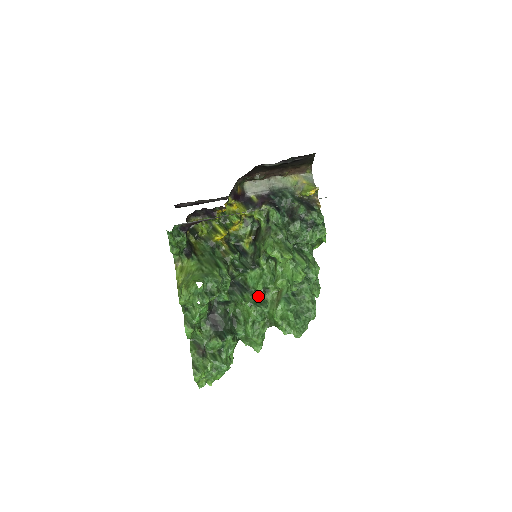
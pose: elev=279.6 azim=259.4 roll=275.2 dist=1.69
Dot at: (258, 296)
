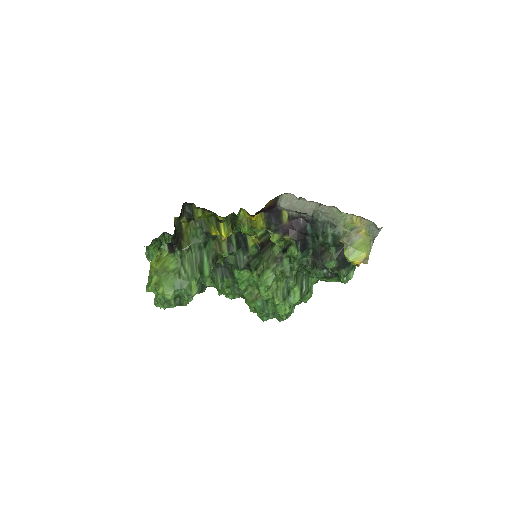
Dot at: occluded
